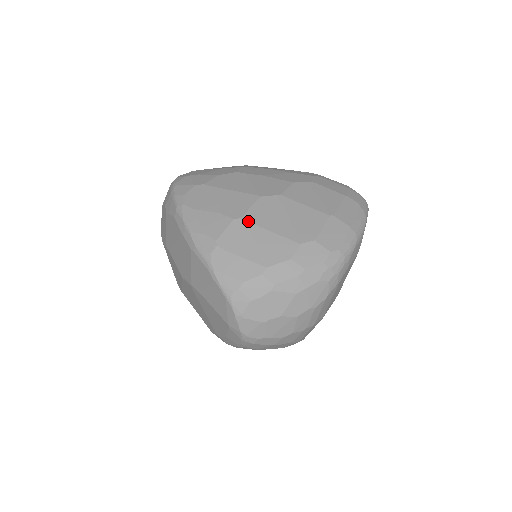
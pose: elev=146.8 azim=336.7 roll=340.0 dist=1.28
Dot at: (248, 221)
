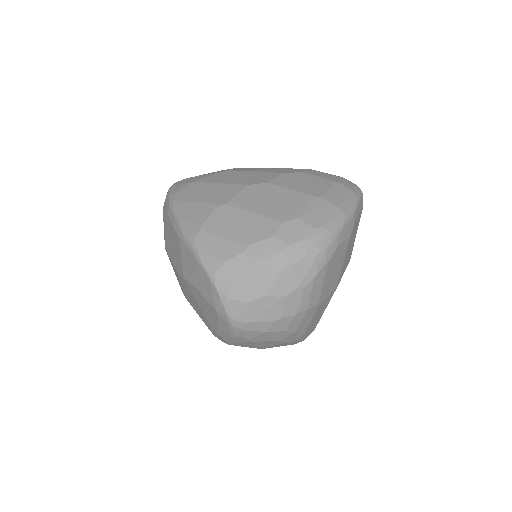
Dot at: (233, 206)
